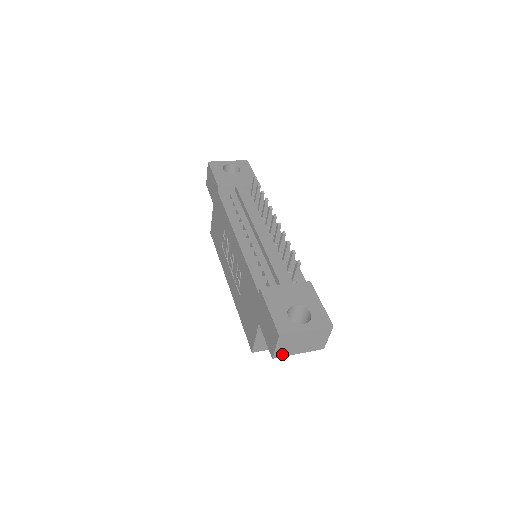
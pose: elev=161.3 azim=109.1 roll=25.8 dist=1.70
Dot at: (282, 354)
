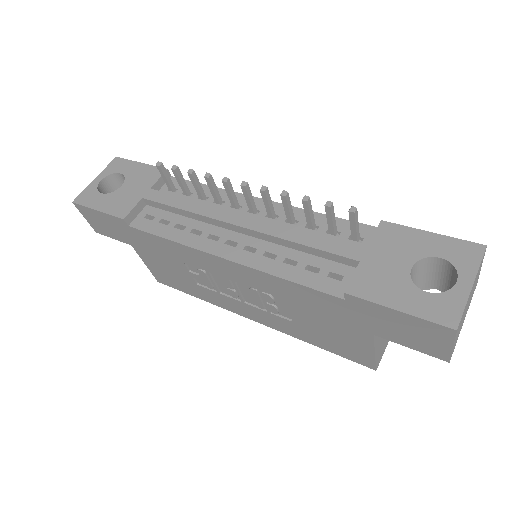
Dot at: (455, 344)
